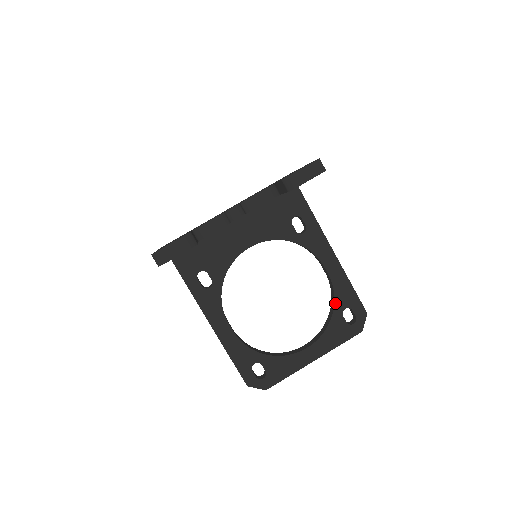
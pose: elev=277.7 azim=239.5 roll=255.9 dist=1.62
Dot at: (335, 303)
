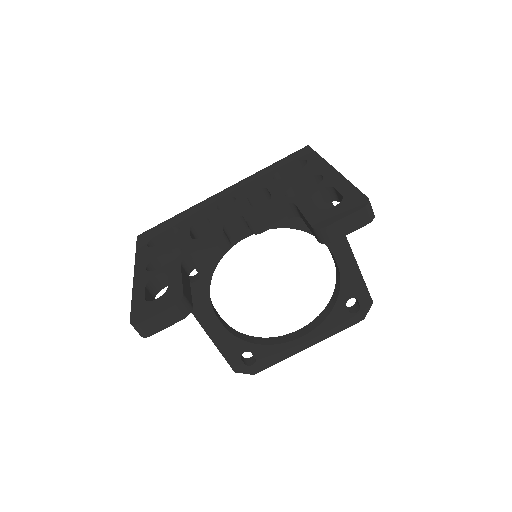
Dot at: (340, 293)
